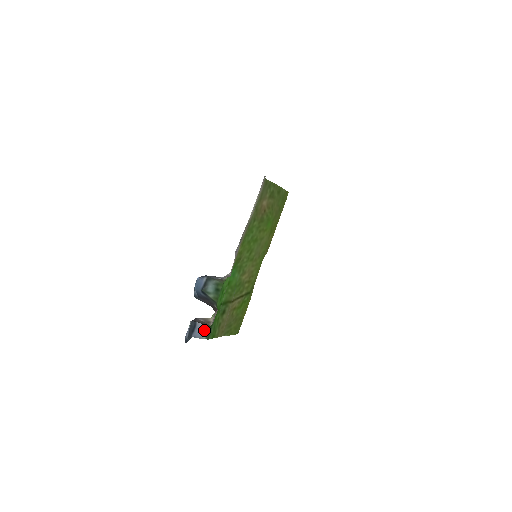
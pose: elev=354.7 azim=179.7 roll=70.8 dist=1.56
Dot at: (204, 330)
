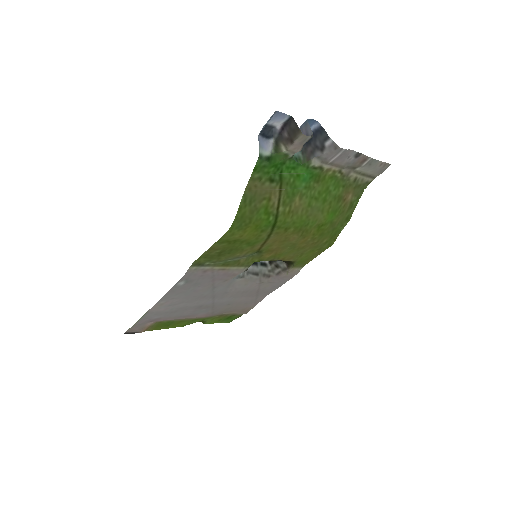
Dot at: (265, 150)
